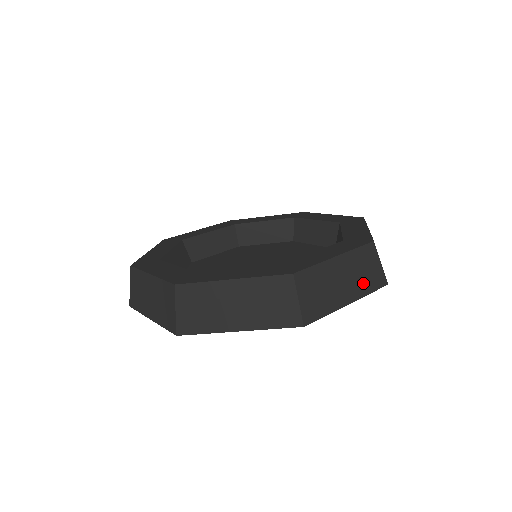
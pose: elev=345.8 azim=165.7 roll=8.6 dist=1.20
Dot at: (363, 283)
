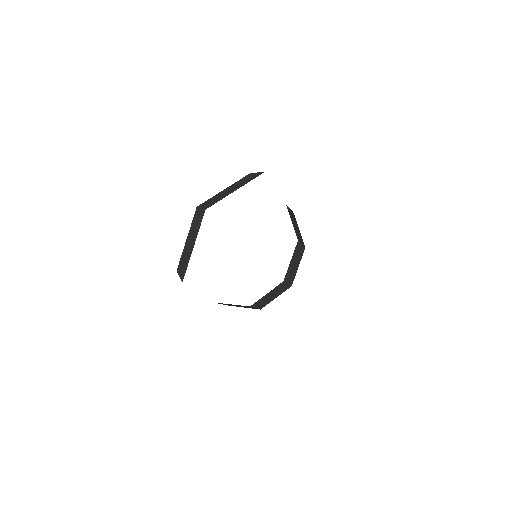
Dot at: (245, 182)
